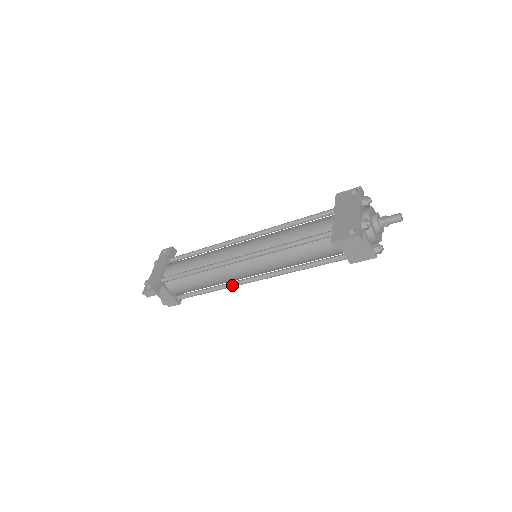
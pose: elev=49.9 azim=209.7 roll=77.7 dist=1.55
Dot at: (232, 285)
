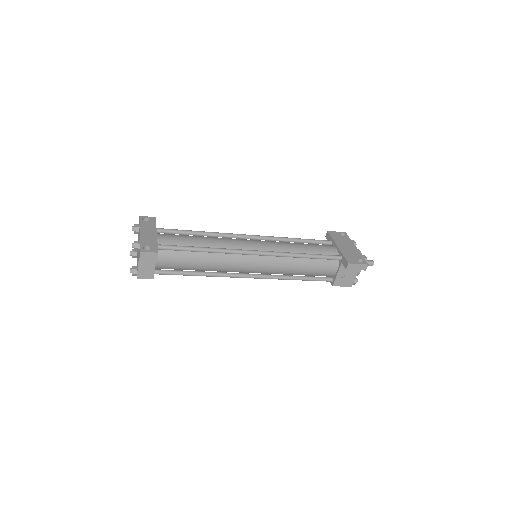
Dot at: (226, 275)
